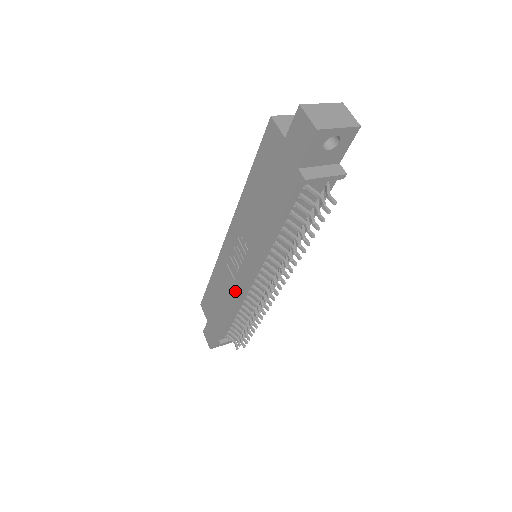
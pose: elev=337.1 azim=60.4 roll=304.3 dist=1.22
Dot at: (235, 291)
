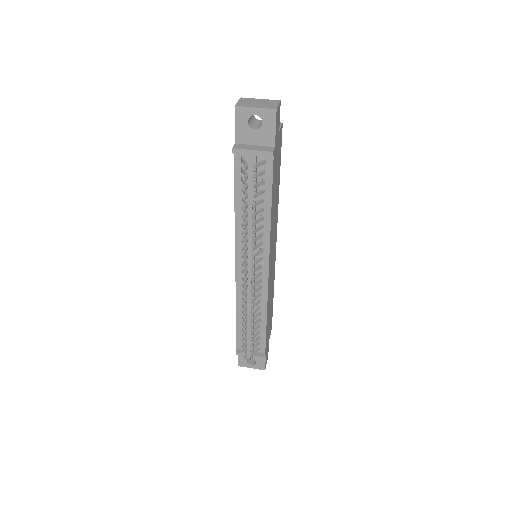
Dot at: occluded
